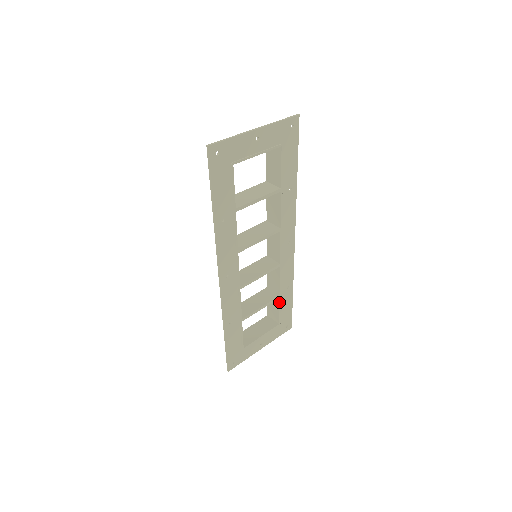
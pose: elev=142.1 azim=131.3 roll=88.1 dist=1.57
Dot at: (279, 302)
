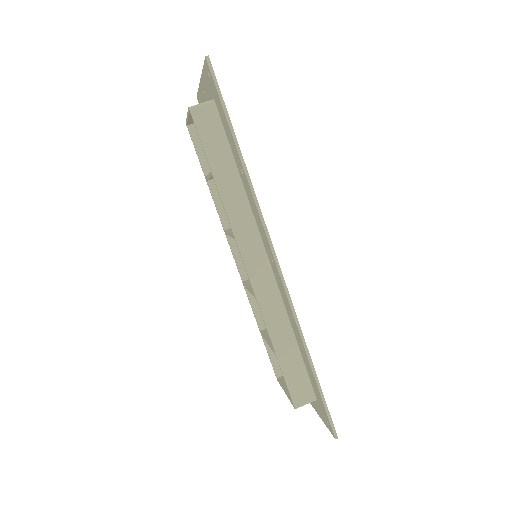
Dot at: occluded
